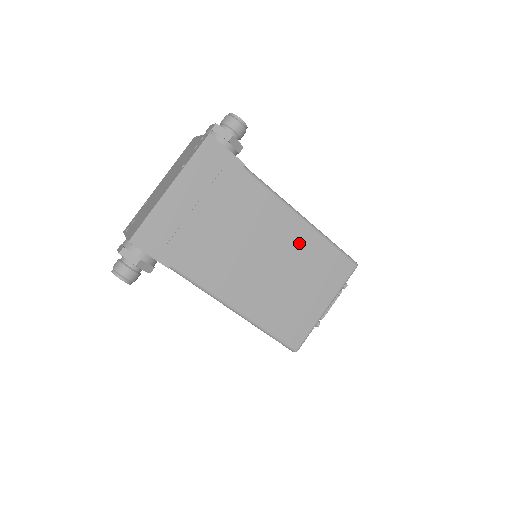
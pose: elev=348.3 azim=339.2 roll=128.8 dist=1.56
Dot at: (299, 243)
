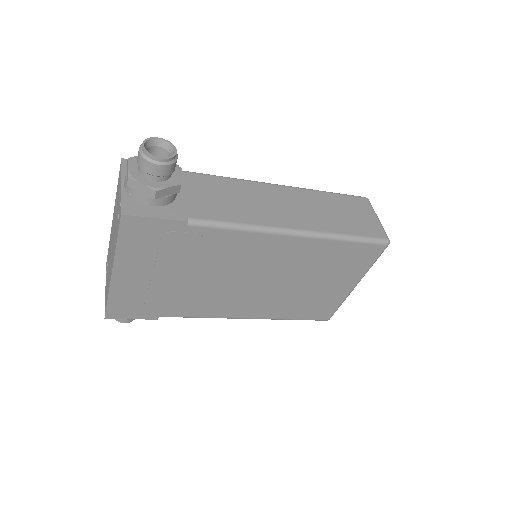
Dot at: (298, 255)
